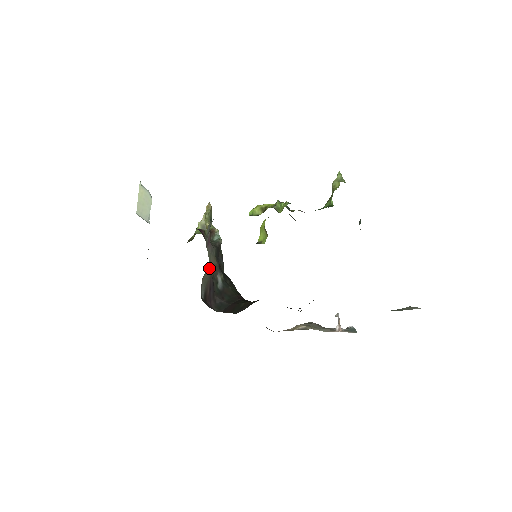
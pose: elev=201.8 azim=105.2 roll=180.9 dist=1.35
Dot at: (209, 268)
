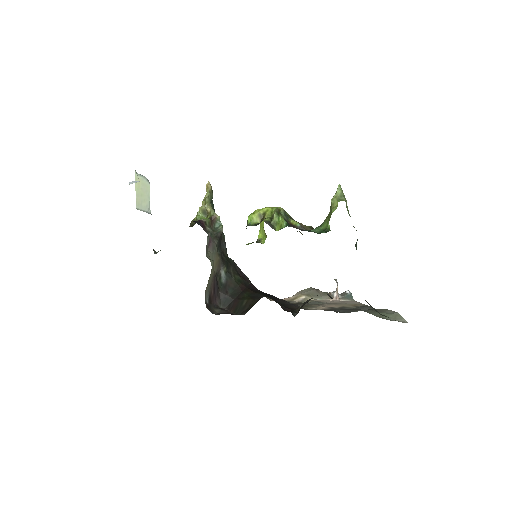
Dot at: (212, 272)
